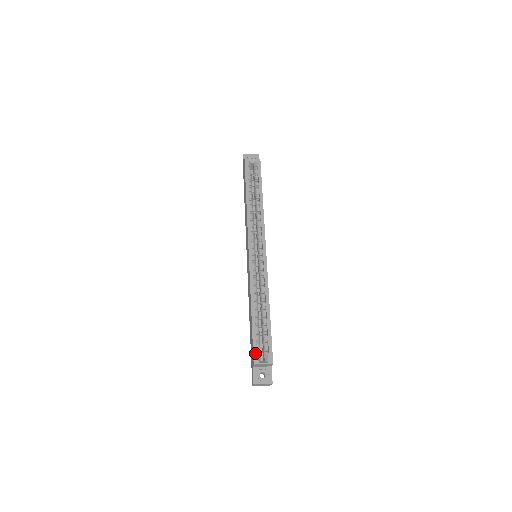
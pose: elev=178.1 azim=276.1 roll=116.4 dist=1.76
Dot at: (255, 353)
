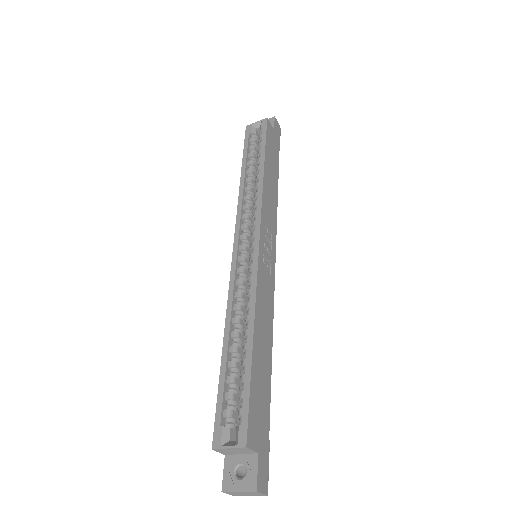
Dot at: (217, 425)
